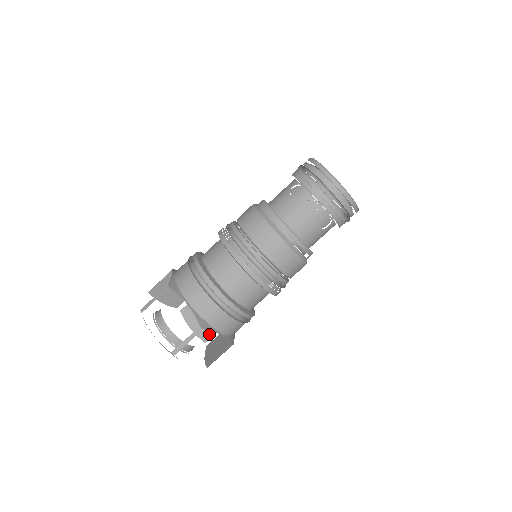
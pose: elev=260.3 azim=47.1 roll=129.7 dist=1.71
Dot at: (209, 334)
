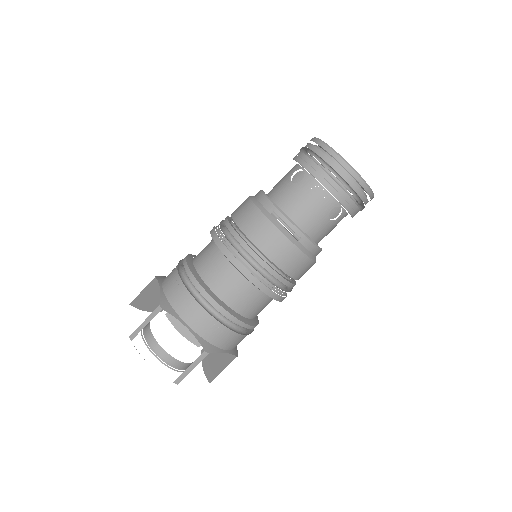
Dot at: (216, 373)
